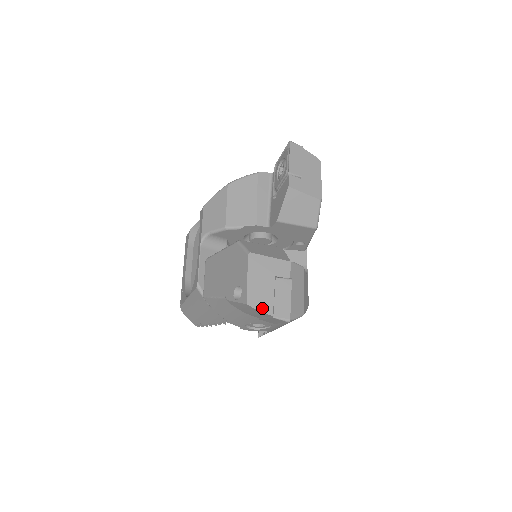
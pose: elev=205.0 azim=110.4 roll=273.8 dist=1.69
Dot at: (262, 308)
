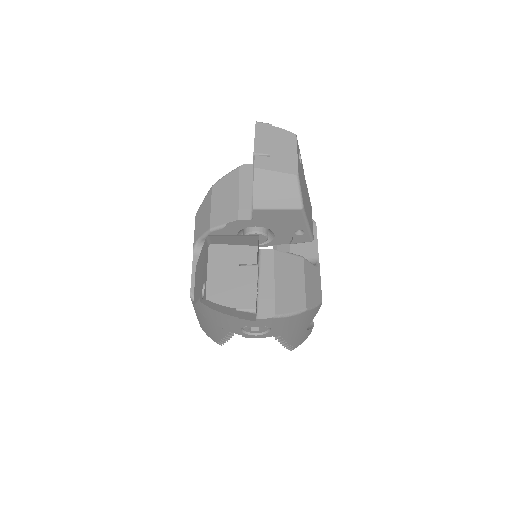
Dot at: (223, 301)
